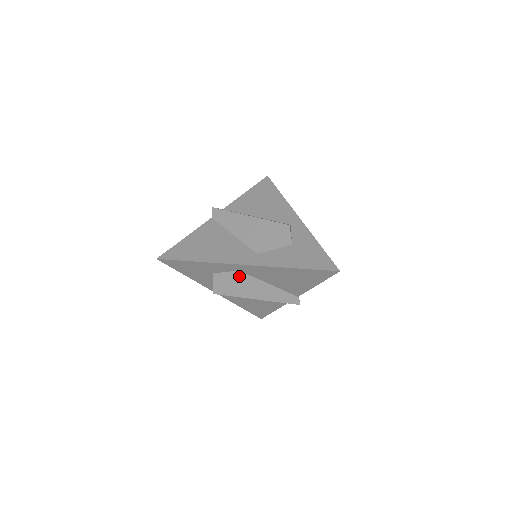
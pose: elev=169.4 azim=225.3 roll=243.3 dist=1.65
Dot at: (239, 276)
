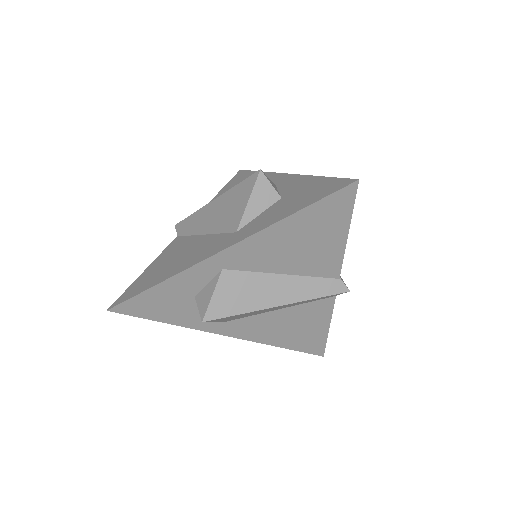
Dot at: (227, 278)
